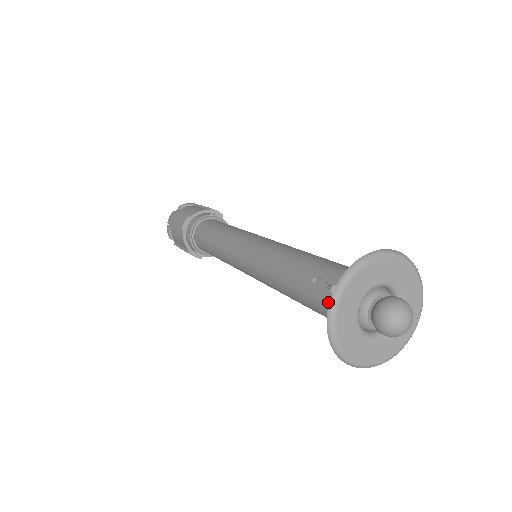
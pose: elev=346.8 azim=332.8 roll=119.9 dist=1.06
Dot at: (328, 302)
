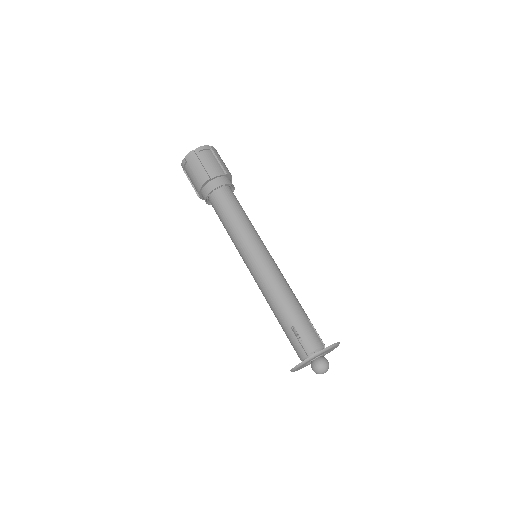
Dot at: occluded
